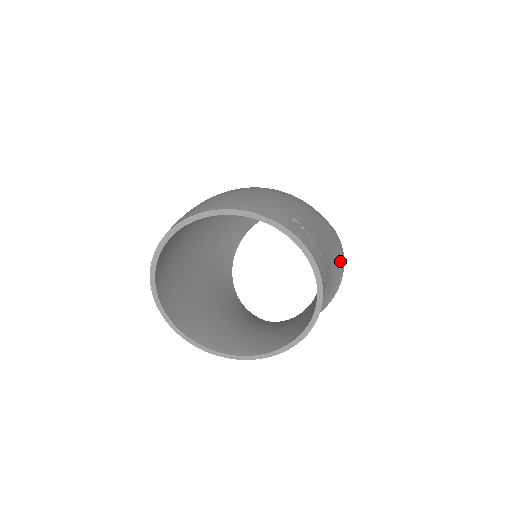
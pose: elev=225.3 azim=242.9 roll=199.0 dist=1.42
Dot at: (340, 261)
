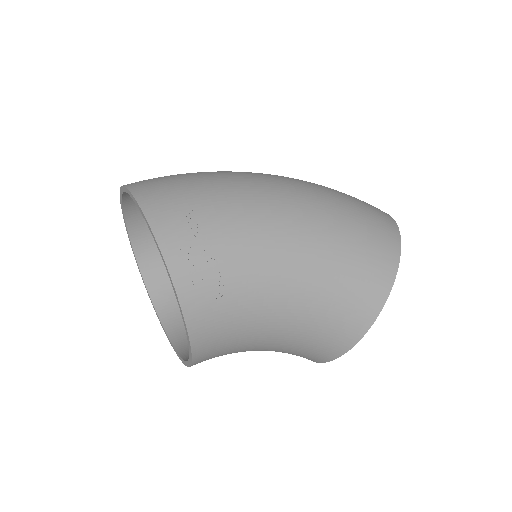
Dot at: (362, 299)
